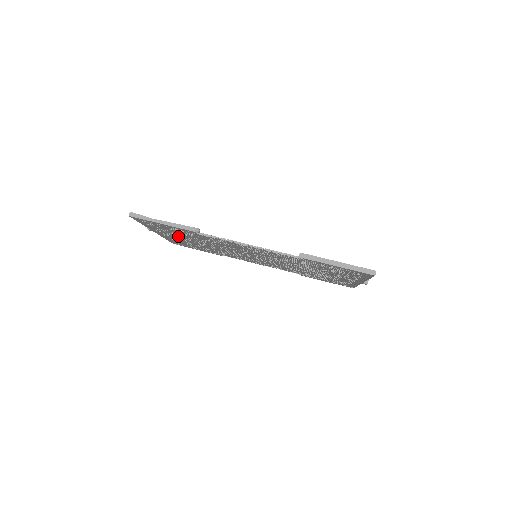
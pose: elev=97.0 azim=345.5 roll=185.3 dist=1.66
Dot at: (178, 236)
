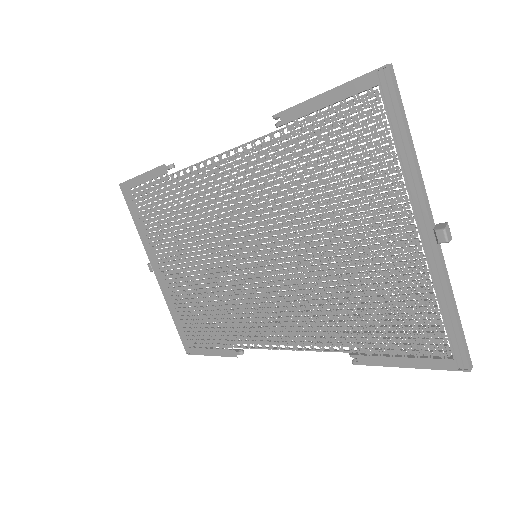
Dot at: (171, 253)
